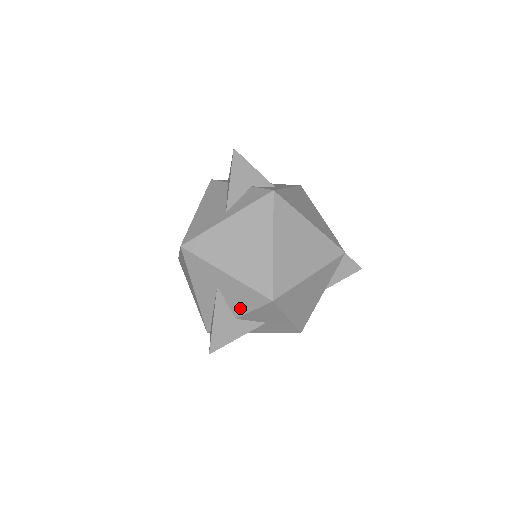
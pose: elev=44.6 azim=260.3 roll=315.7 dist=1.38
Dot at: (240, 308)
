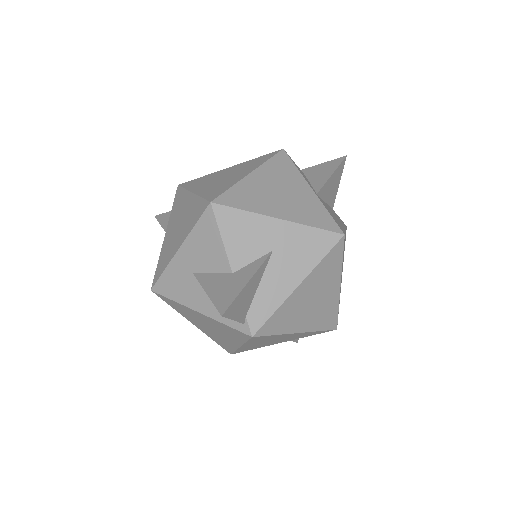
Dot at: (218, 257)
